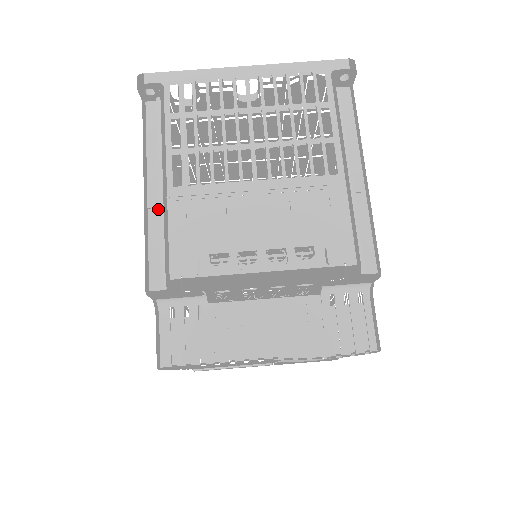
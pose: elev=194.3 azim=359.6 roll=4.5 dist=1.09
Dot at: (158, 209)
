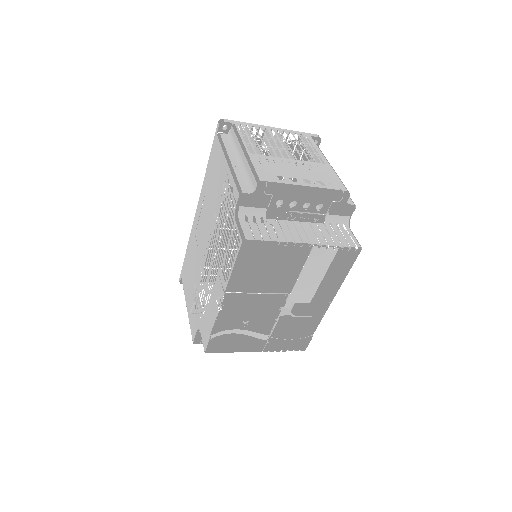
Dot at: (238, 167)
